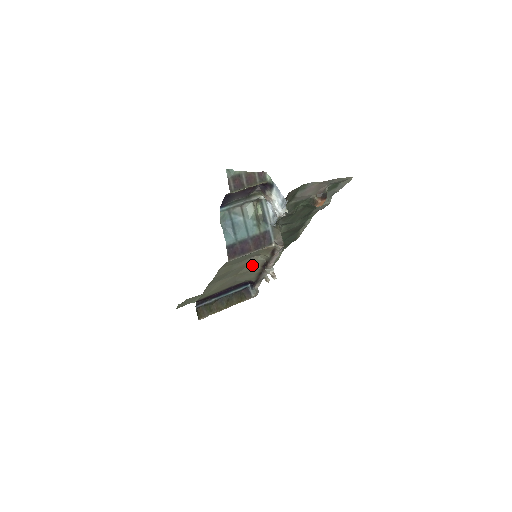
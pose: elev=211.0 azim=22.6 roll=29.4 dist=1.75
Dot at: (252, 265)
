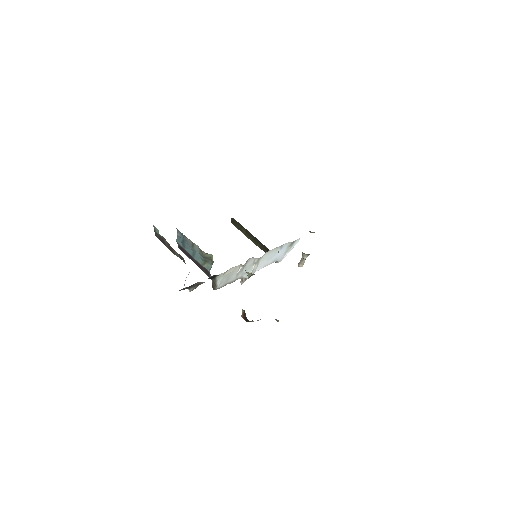
Dot at: occluded
